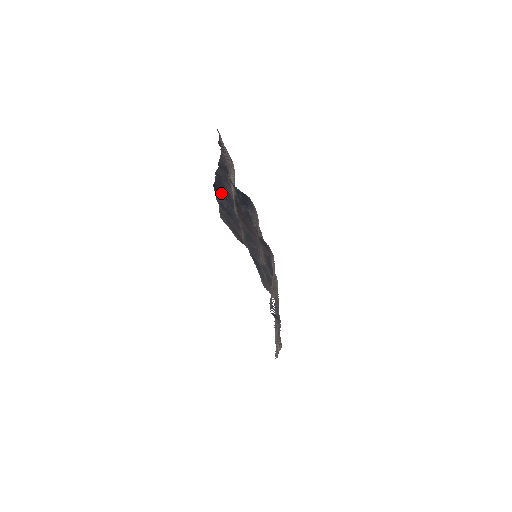
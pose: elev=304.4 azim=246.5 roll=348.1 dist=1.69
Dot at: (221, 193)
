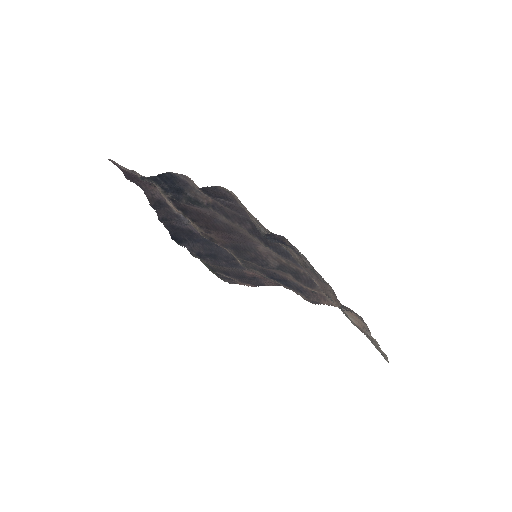
Dot at: (185, 240)
